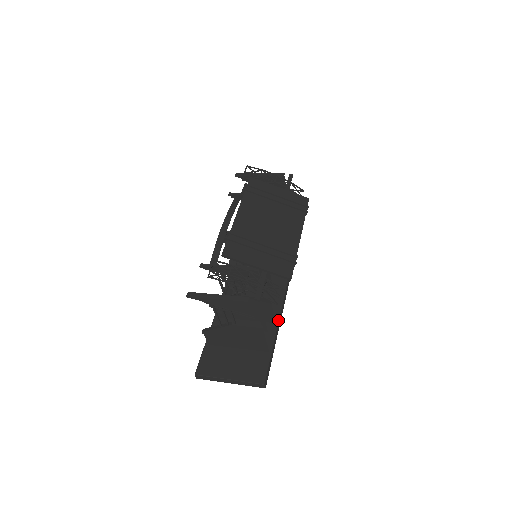
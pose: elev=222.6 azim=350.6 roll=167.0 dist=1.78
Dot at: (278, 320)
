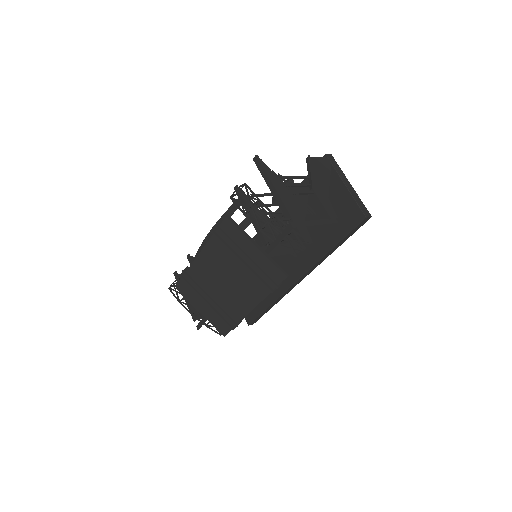
Dot at: (280, 295)
